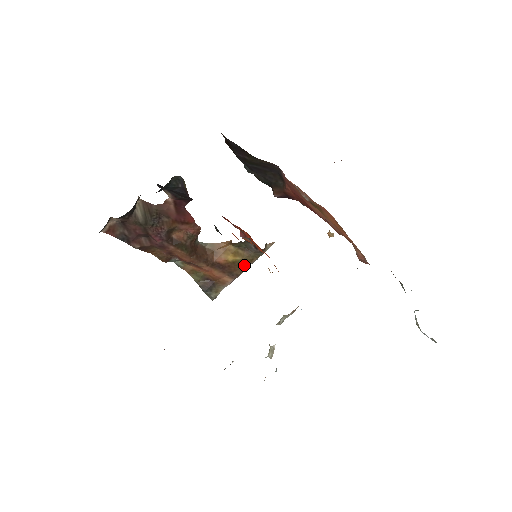
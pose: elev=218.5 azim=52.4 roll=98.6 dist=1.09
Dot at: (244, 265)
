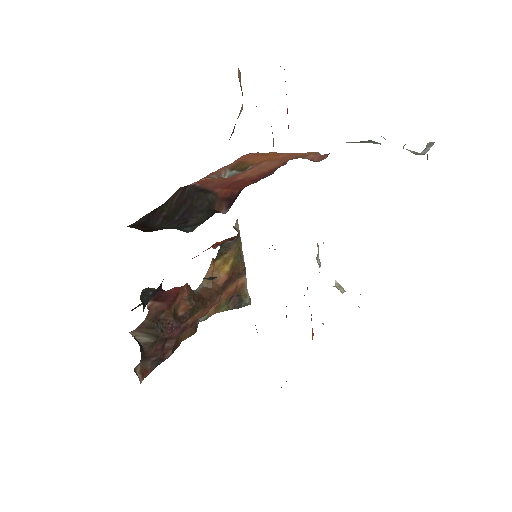
Dot at: (239, 259)
